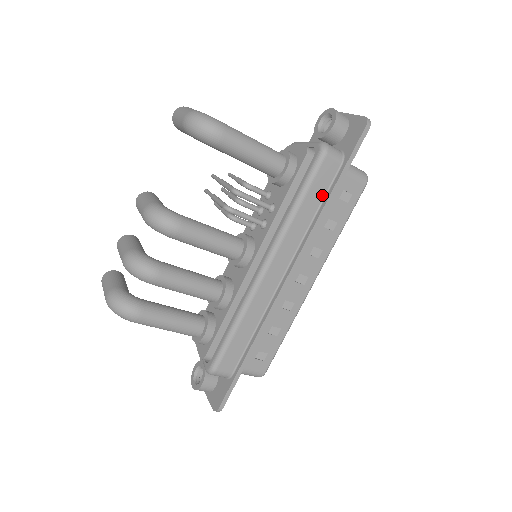
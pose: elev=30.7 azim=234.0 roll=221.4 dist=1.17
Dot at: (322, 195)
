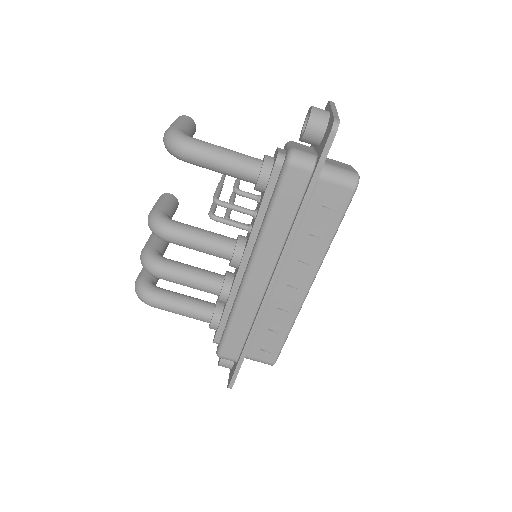
Dot at: (295, 205)
